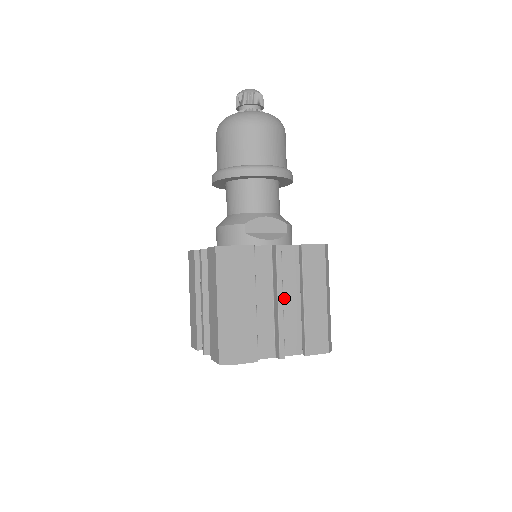
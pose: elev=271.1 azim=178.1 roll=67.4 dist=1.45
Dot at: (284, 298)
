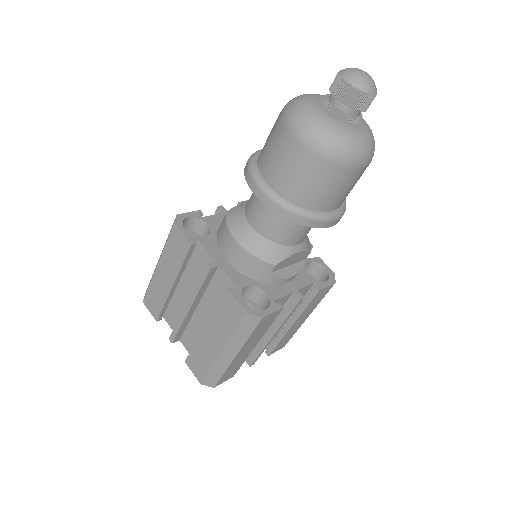
Dot at: occluded
